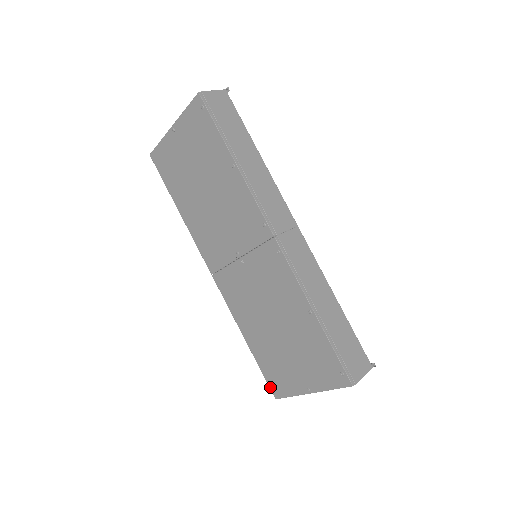
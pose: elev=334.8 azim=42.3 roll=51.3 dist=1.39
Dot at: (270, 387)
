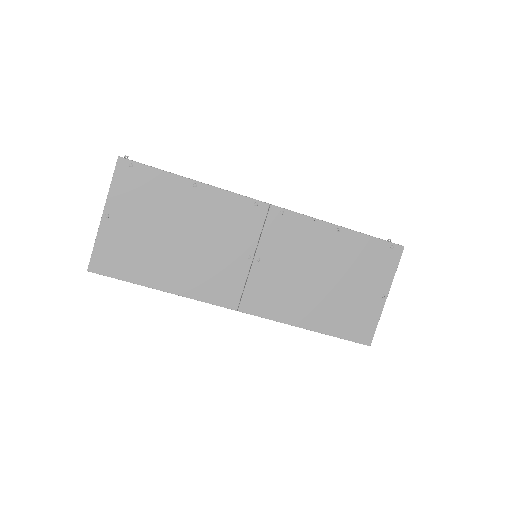
Dot at: (358, 342)
